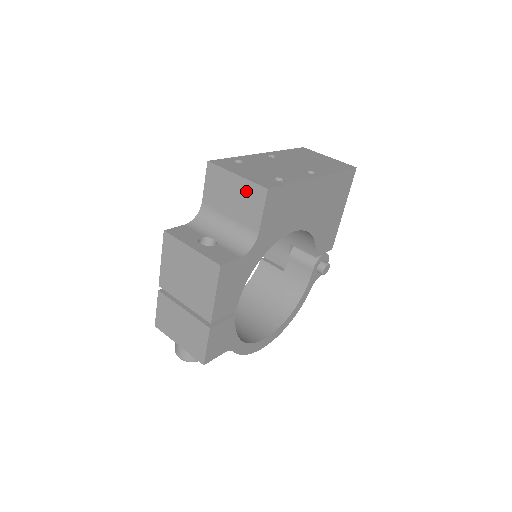
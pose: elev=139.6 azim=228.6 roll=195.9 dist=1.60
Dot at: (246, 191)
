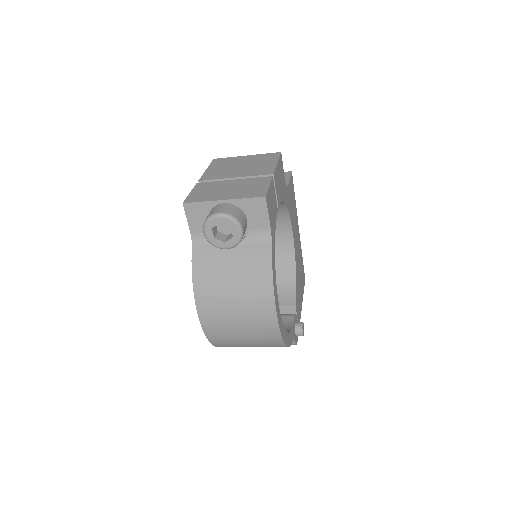
Dot at: occluded
